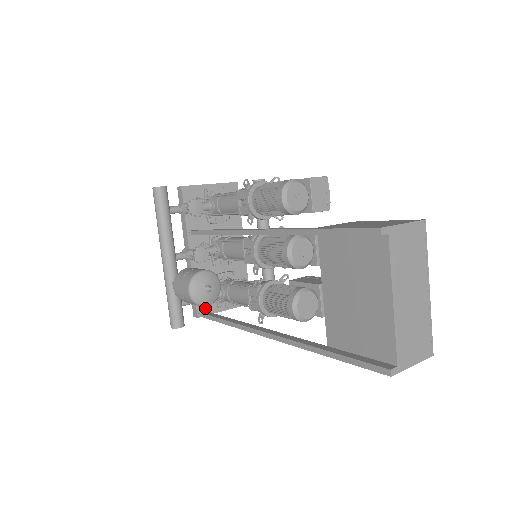
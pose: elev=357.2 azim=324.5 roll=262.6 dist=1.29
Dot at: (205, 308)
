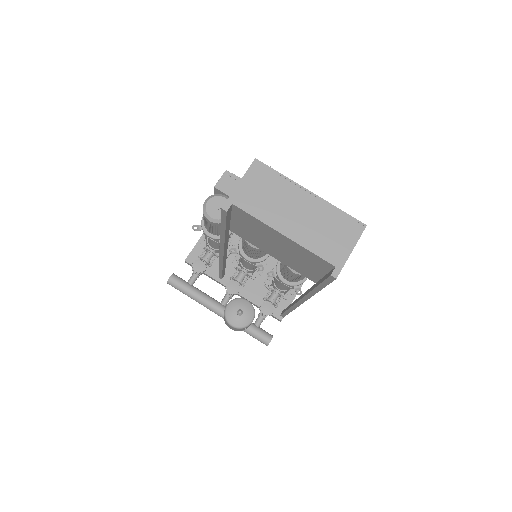
Dot at: (280, 310)
